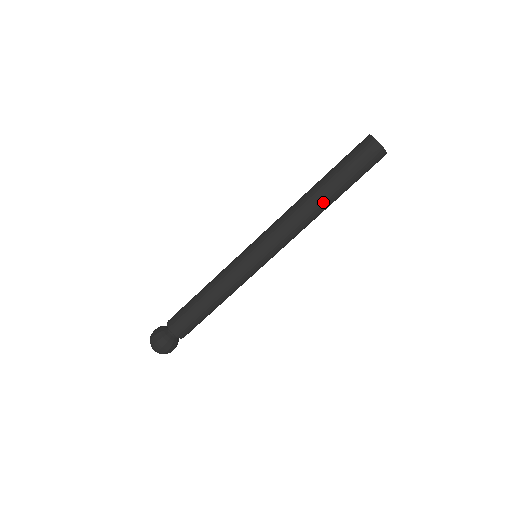
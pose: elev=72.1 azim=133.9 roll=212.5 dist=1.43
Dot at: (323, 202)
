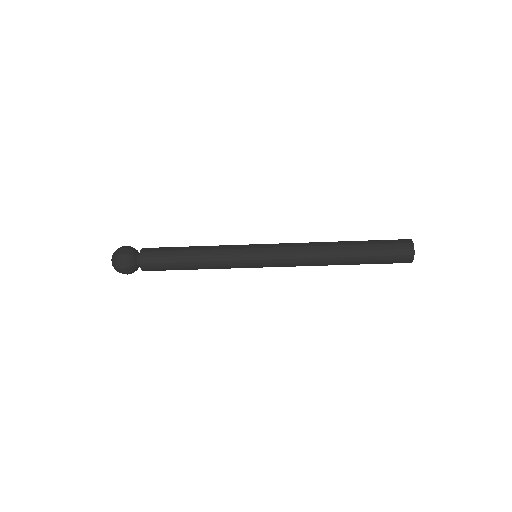
Dot at: (340, 261)
